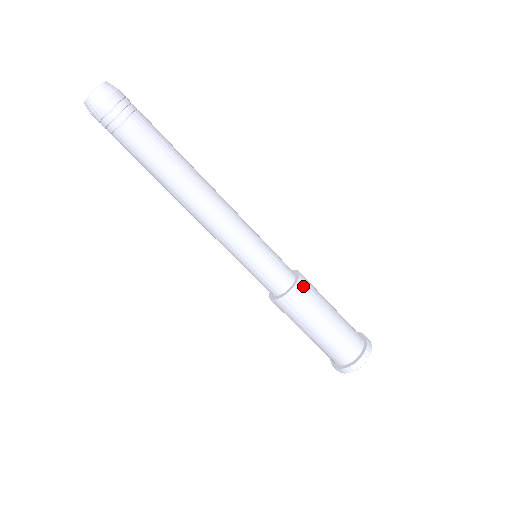
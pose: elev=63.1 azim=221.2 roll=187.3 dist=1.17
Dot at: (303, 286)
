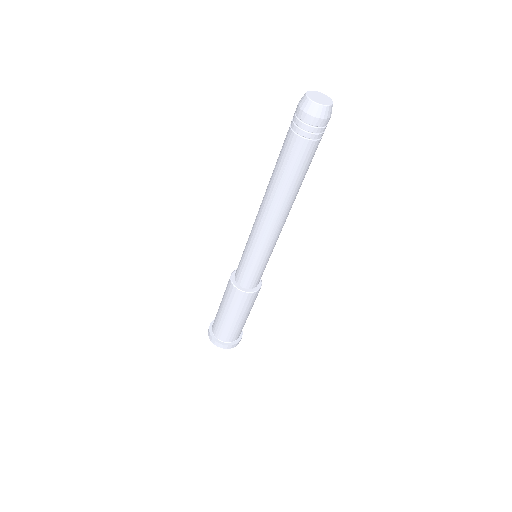
Dot at: occluded
